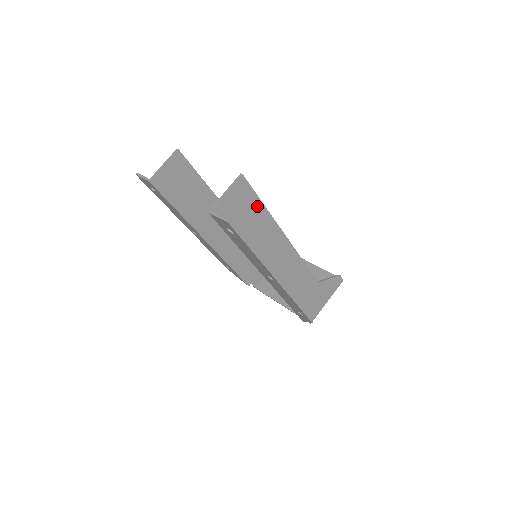
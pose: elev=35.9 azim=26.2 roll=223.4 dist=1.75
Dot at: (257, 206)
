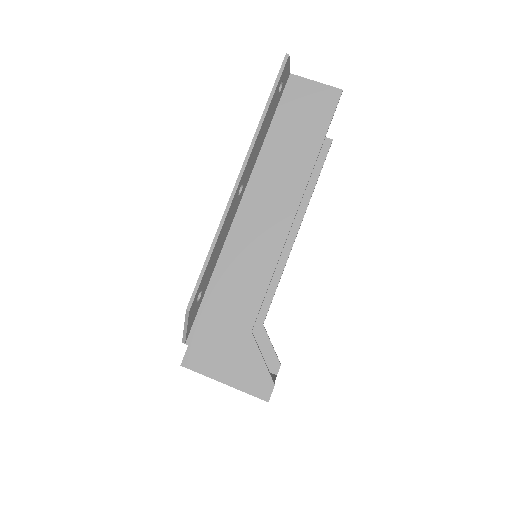
Dot at: (318, 134)
